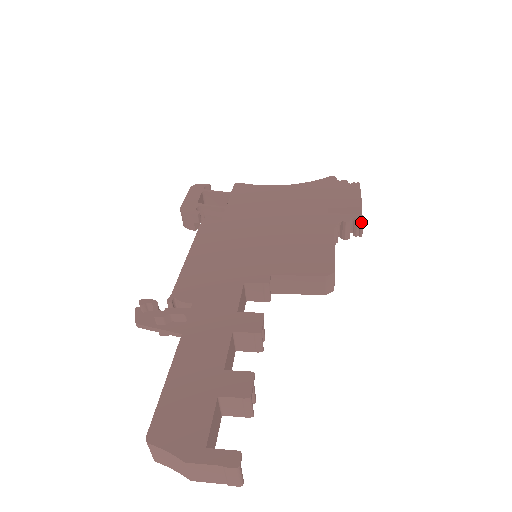
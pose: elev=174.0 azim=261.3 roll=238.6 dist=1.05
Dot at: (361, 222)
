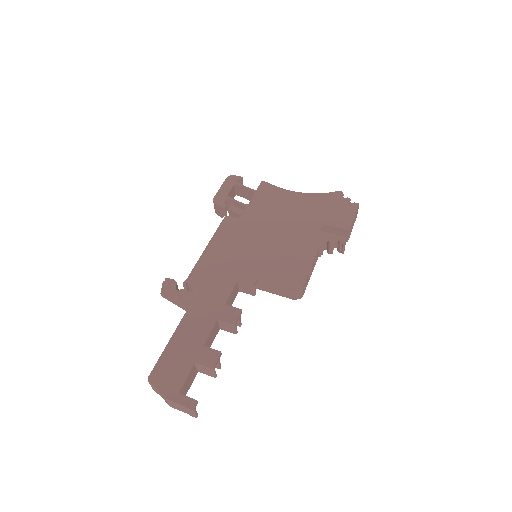
Dot at: (343, 244)
